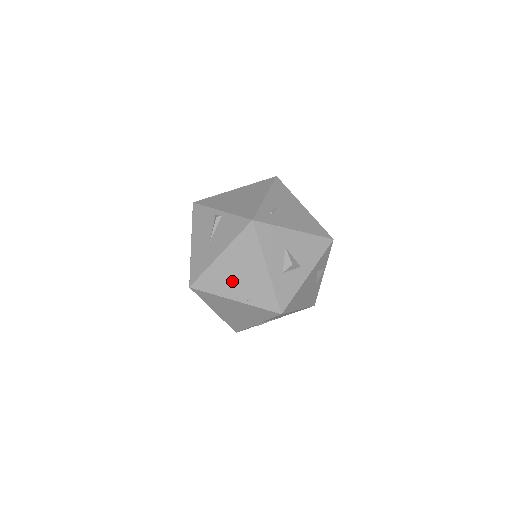
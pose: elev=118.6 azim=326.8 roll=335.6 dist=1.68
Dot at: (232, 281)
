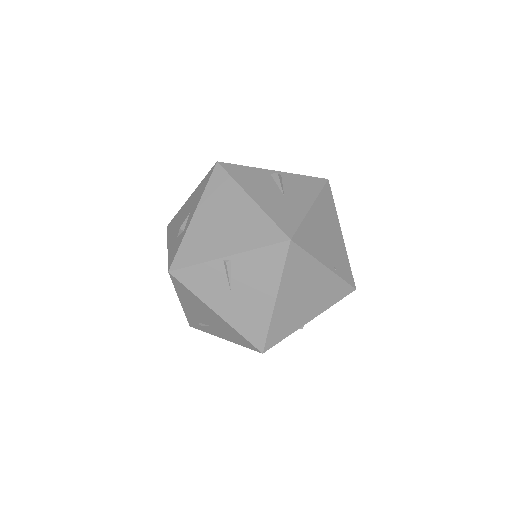
Dot at: (323, 241)
